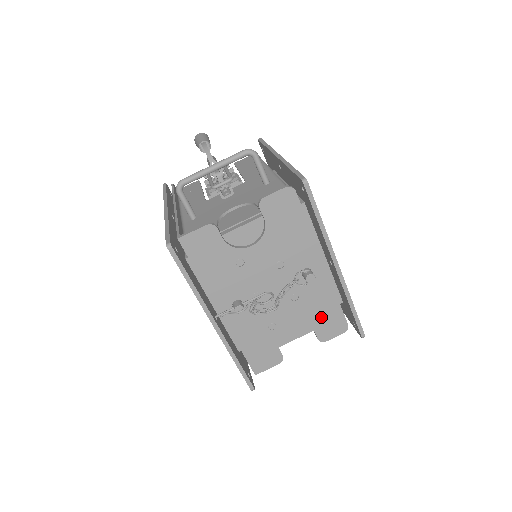
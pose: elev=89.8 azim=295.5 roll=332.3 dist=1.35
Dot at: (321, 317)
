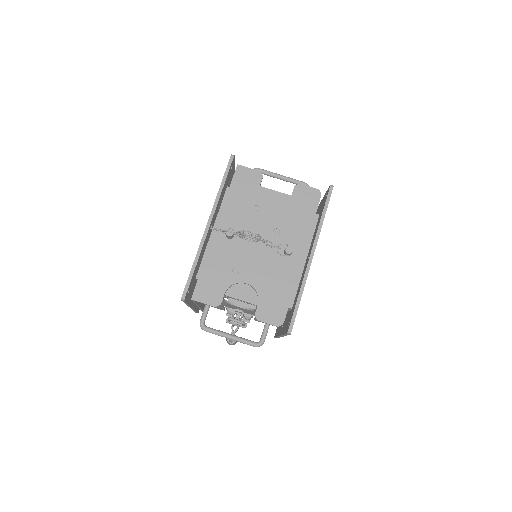
Dot at: (271, 296)
